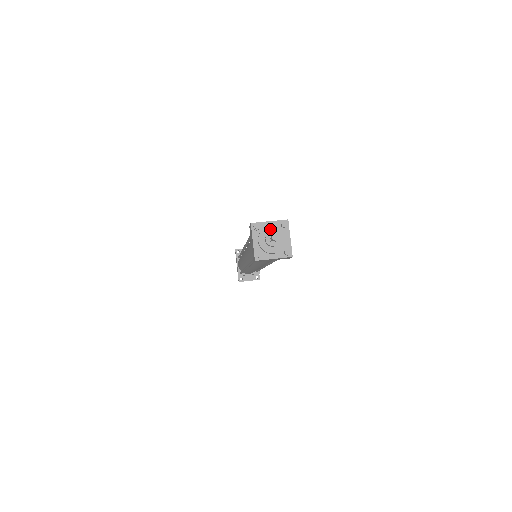
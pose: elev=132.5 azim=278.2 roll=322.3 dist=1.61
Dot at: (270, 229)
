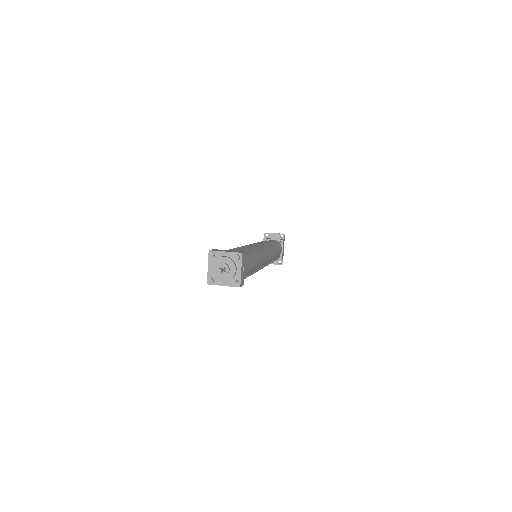
Dot at: (223, 260)
